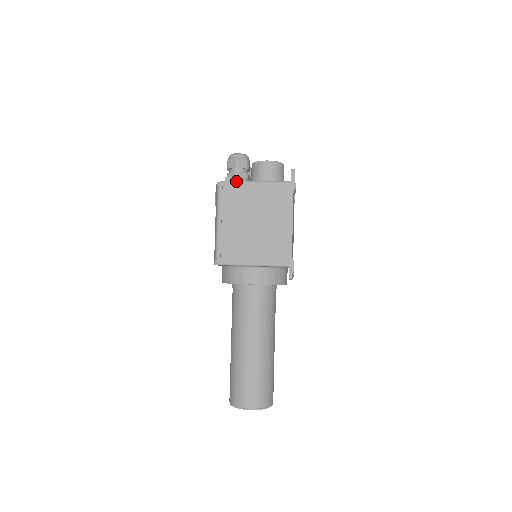
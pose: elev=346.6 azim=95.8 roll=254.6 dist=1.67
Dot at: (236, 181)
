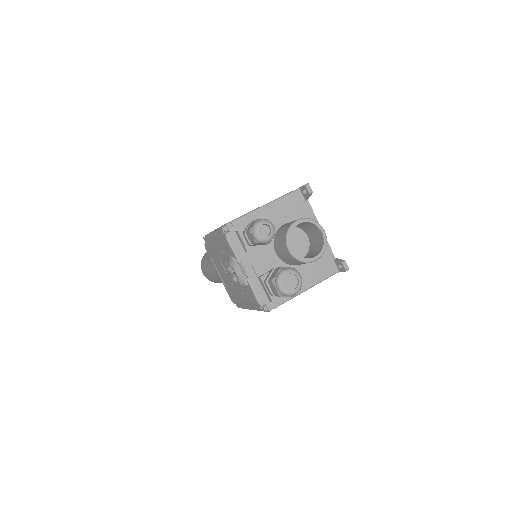
Dot at: occluded
